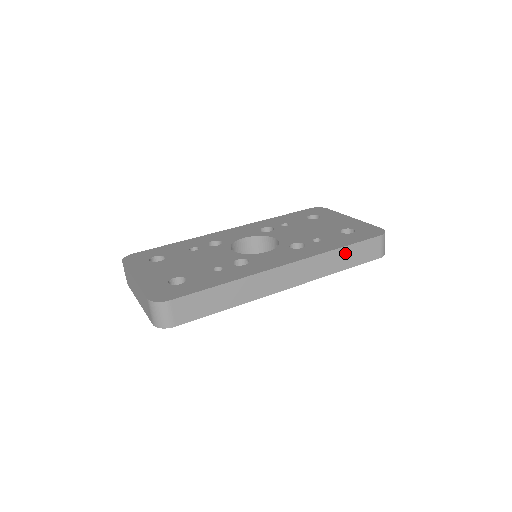
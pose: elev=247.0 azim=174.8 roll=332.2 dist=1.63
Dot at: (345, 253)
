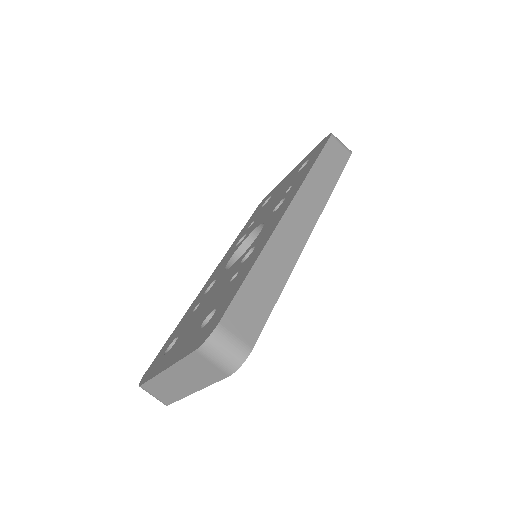
Dot at: (322, 167)
